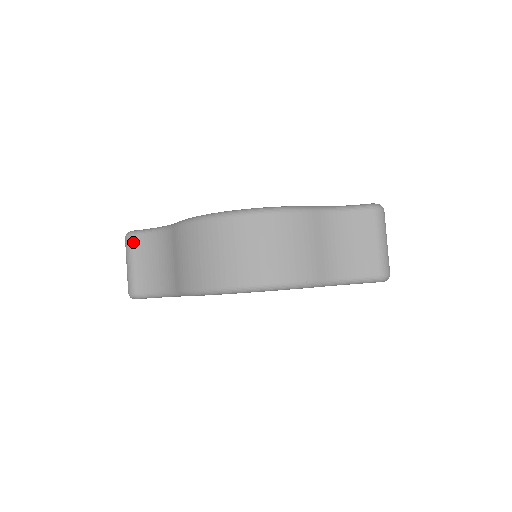
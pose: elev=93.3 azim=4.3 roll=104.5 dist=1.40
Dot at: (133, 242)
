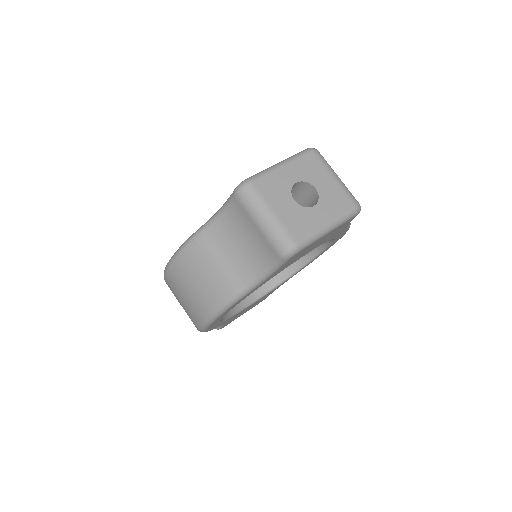
Dot at: occluded
